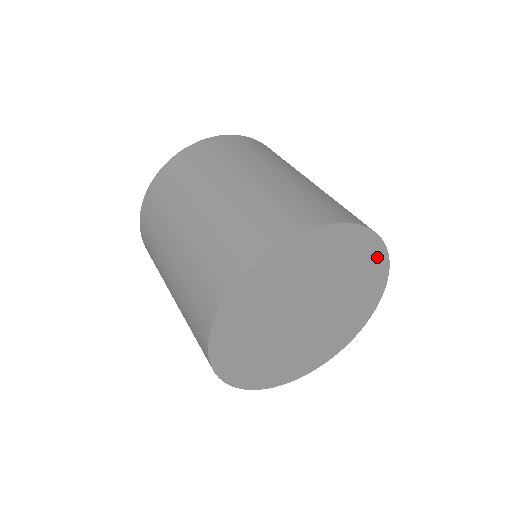
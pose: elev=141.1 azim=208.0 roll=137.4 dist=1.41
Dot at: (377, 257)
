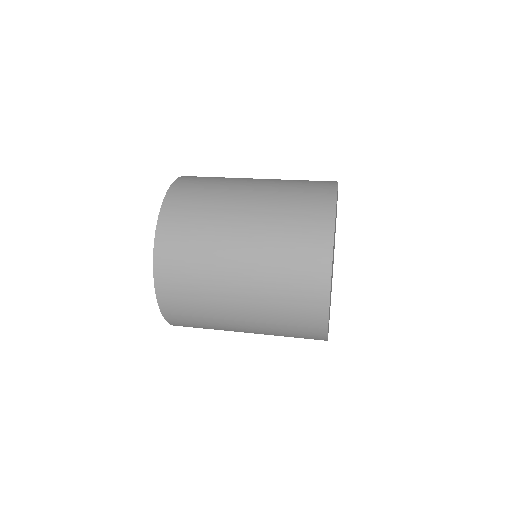
Dot at: occluded
